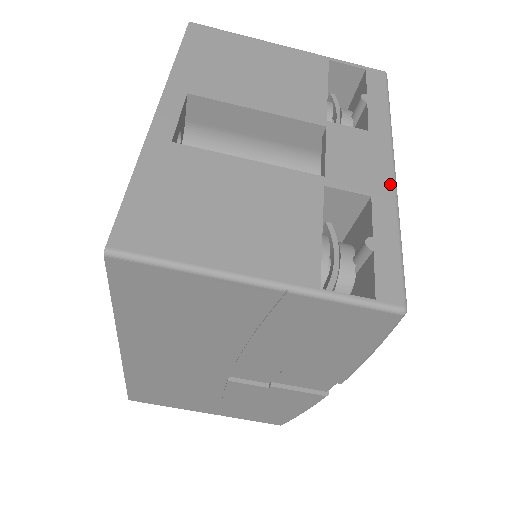
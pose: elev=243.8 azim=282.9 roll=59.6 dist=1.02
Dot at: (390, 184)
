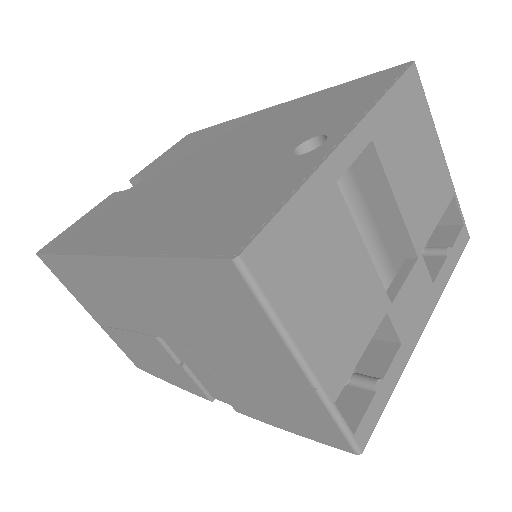
Dot at: (415, 341)
